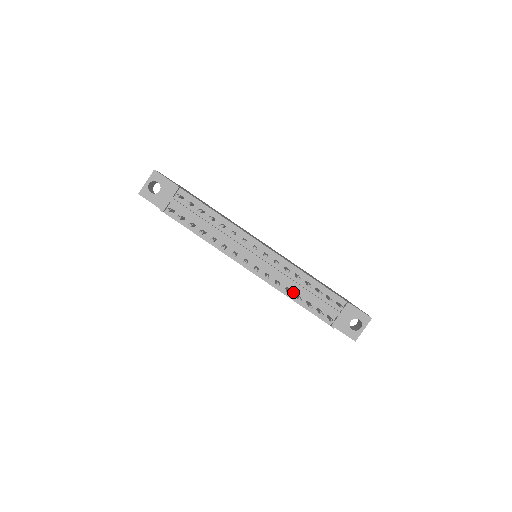
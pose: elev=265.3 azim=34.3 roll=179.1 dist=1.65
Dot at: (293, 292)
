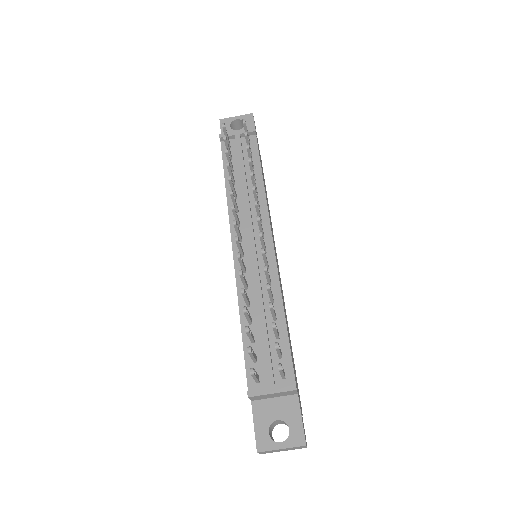
Dot at: (250, 313)
